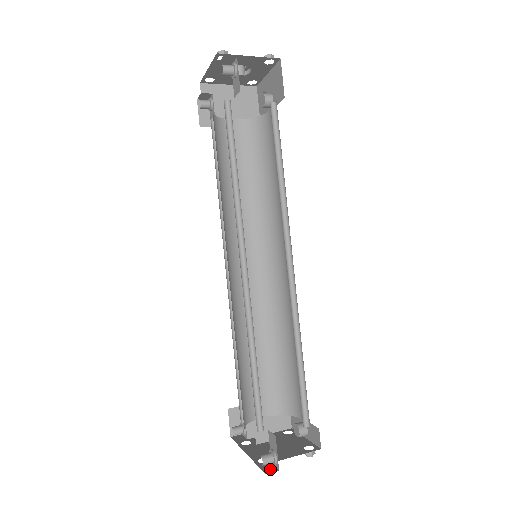
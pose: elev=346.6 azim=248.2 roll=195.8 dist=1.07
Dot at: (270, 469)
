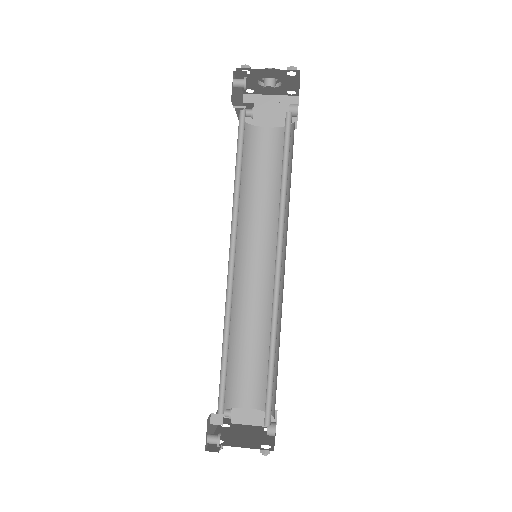
Dot at: (213, 449)
